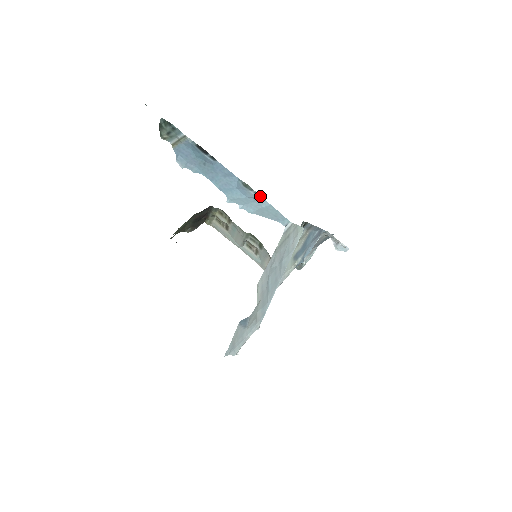
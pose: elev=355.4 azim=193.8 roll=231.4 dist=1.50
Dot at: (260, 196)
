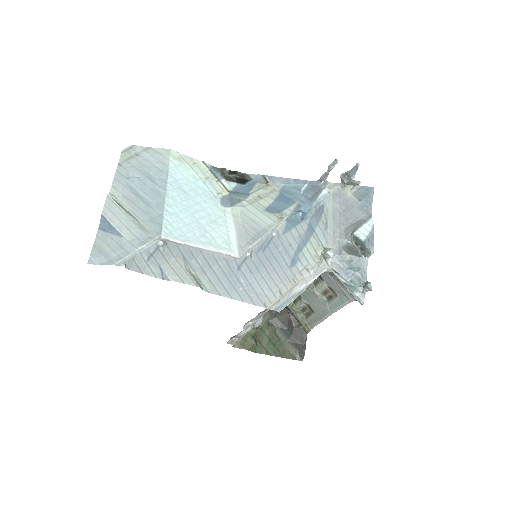
Dot at: occluded
